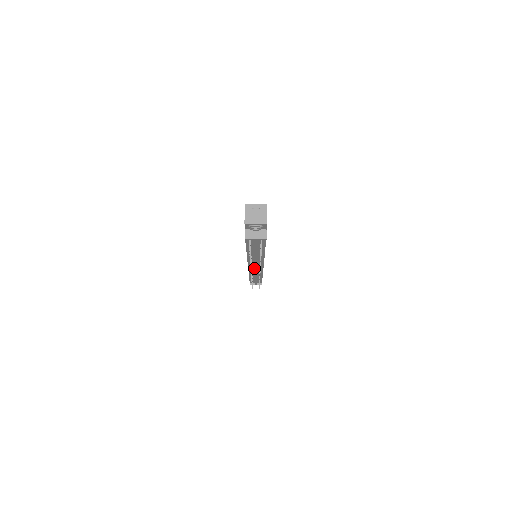
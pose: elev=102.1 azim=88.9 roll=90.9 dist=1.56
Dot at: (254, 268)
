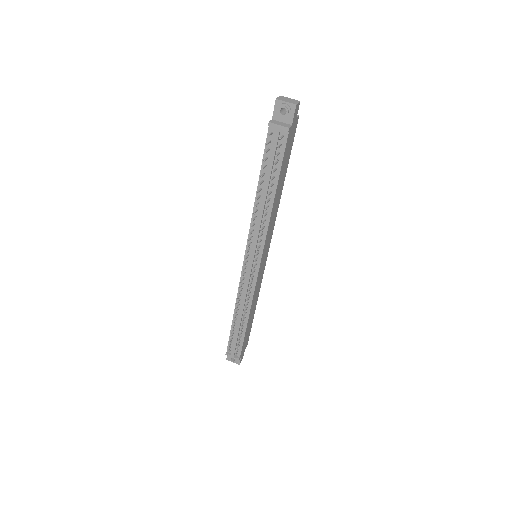
Dot at: (249, 263)
